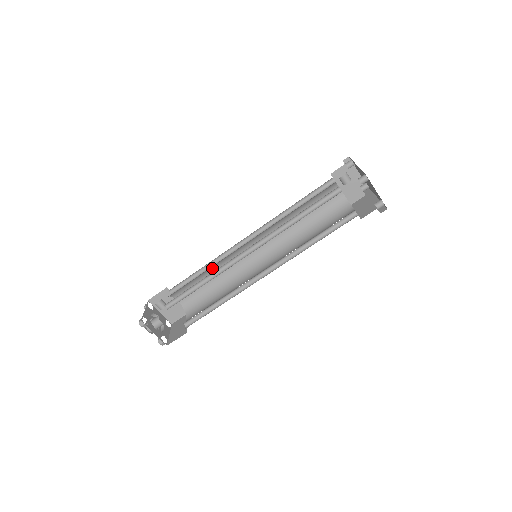
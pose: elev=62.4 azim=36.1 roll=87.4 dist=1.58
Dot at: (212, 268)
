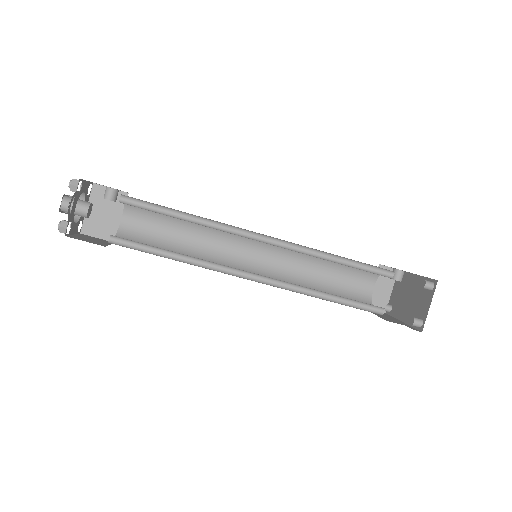
Dot at: occluded
